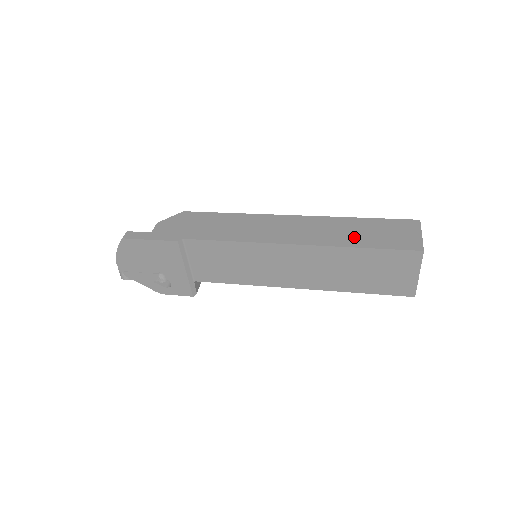
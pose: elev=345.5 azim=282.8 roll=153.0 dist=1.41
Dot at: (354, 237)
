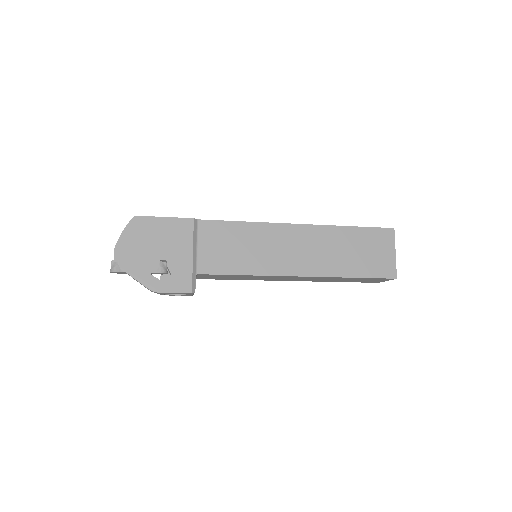
Dot at: occluded
